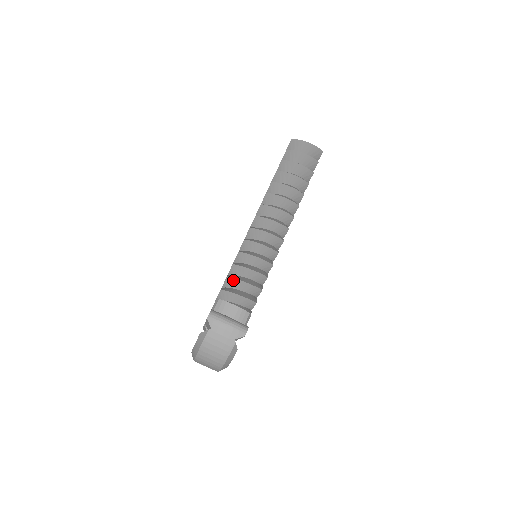
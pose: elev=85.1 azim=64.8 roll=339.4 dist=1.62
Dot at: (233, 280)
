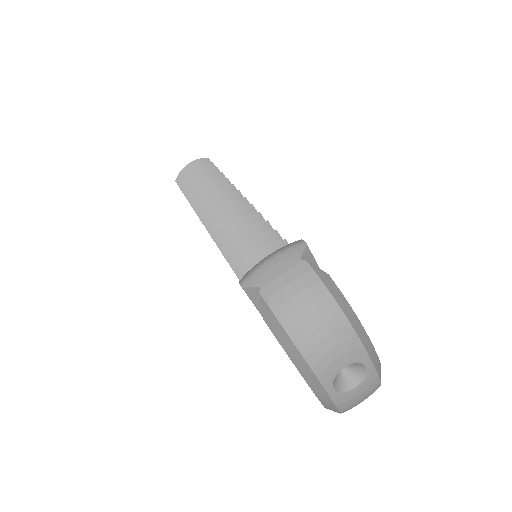
Dot at: (245, 269)
